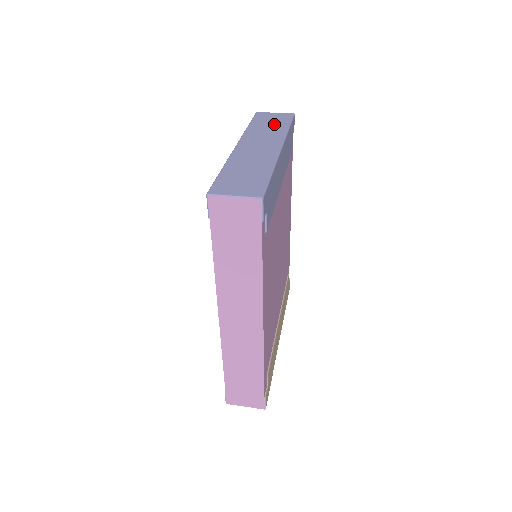
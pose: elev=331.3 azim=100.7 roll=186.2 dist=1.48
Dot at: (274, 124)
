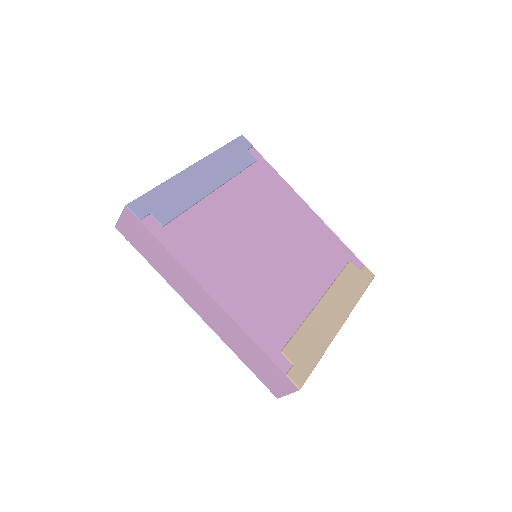
Dot at: occluded
